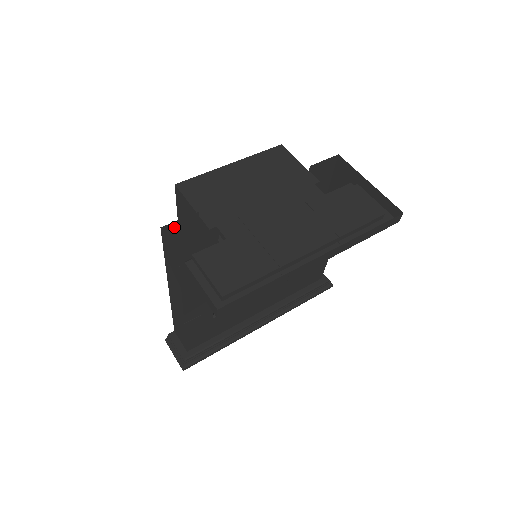
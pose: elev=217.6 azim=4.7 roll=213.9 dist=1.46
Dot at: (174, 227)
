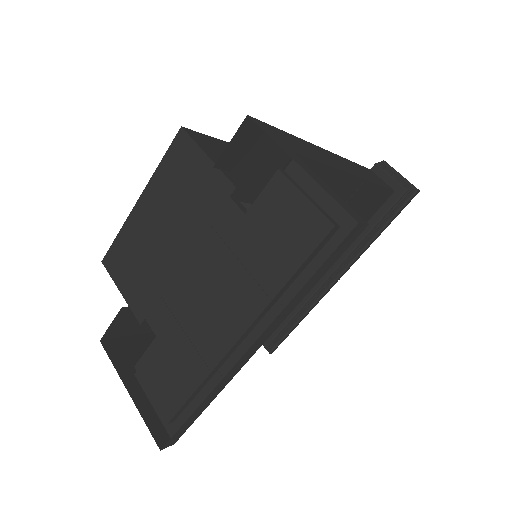
Dot at: (115, 328)
